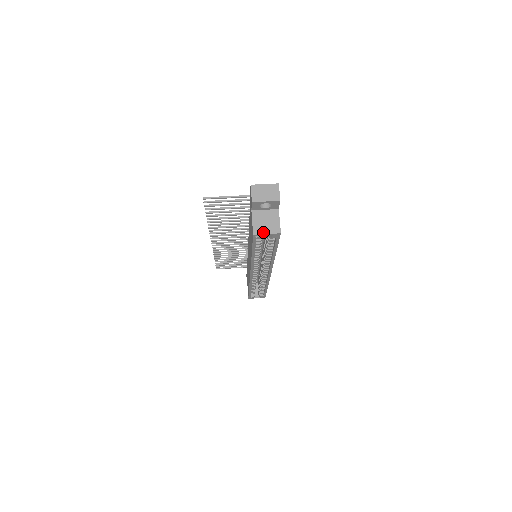
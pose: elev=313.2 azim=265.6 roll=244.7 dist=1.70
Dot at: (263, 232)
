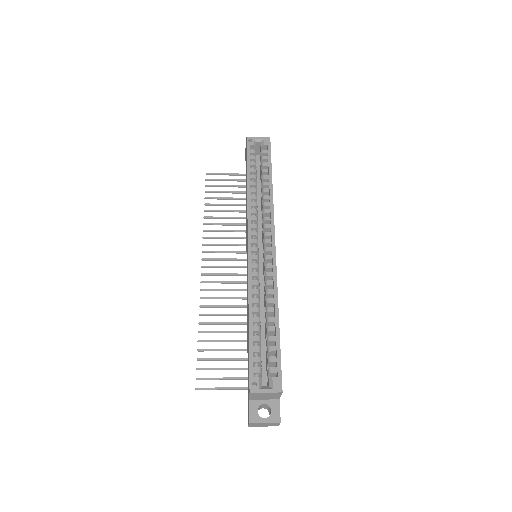
Dot at: (255, 138)
